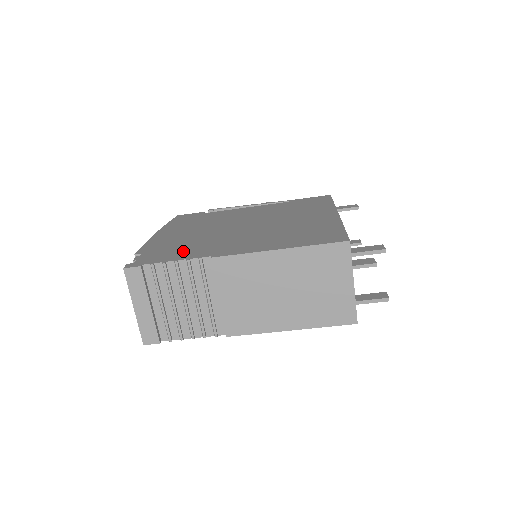
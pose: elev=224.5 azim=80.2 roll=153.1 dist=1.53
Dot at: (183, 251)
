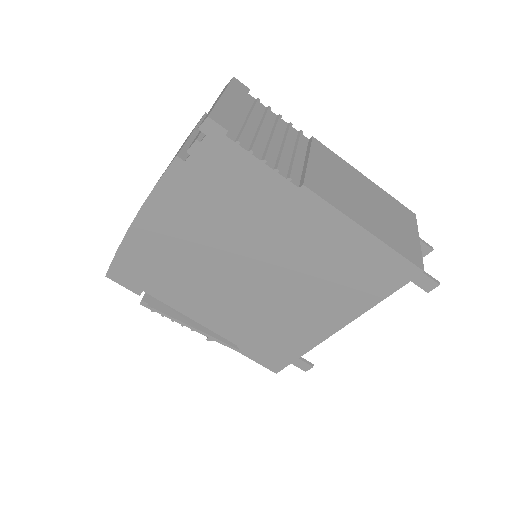
Dot at: occluded
